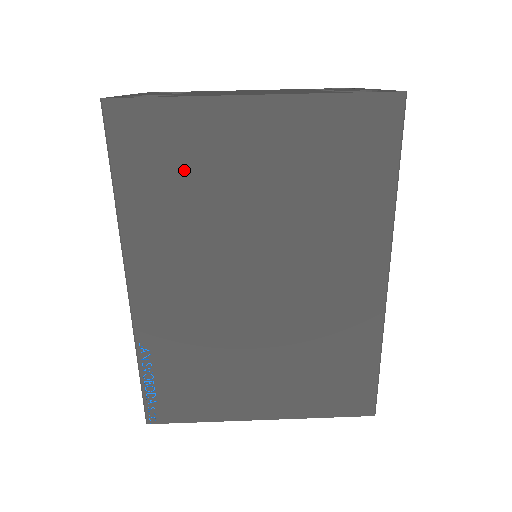
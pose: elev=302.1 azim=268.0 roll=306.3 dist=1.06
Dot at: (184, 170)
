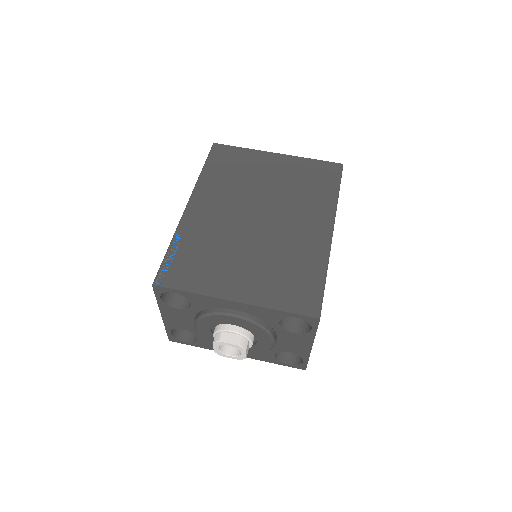
Dot at: (238, 169)
